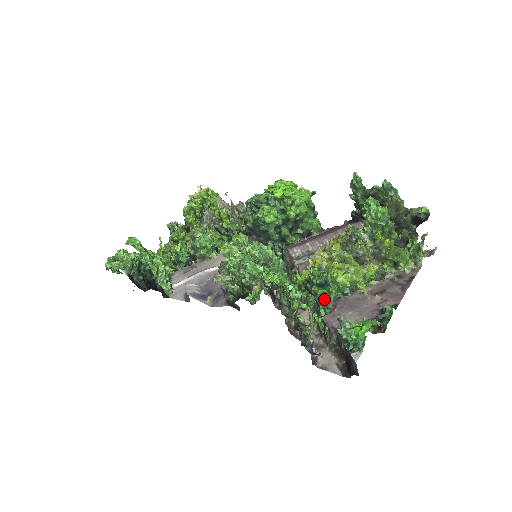
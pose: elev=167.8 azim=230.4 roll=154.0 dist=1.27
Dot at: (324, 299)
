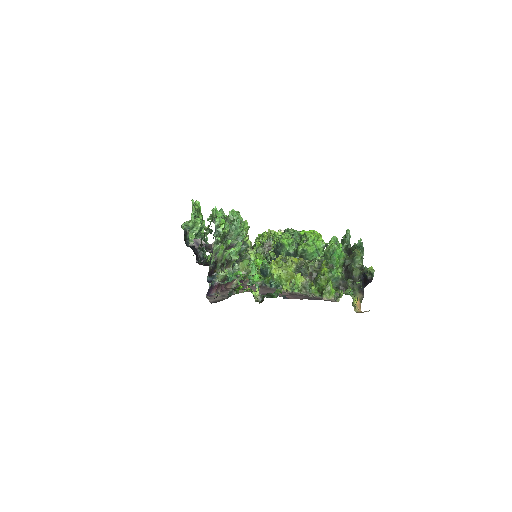
Dot at: (255, 278)
